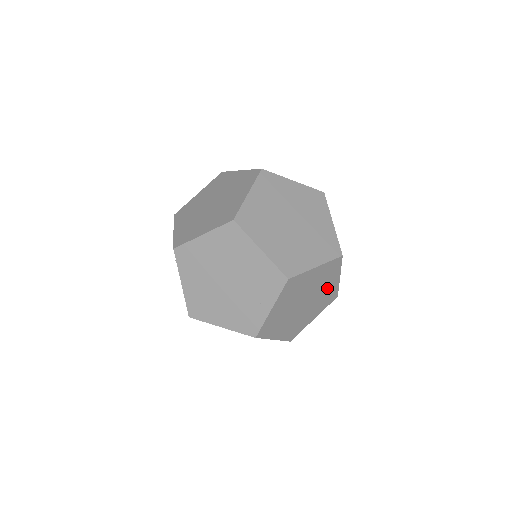
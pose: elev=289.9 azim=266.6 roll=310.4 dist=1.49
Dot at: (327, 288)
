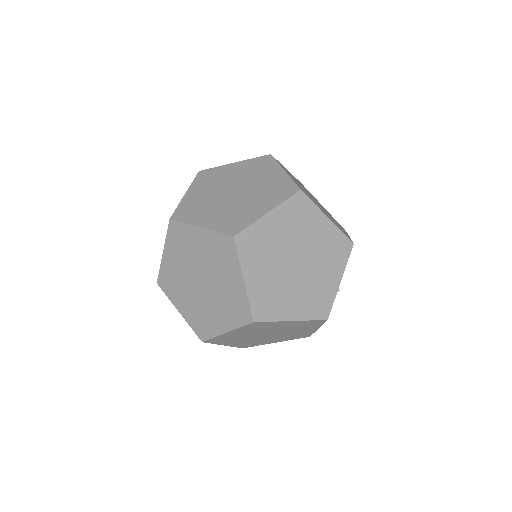
Dot at: (324, 279)
